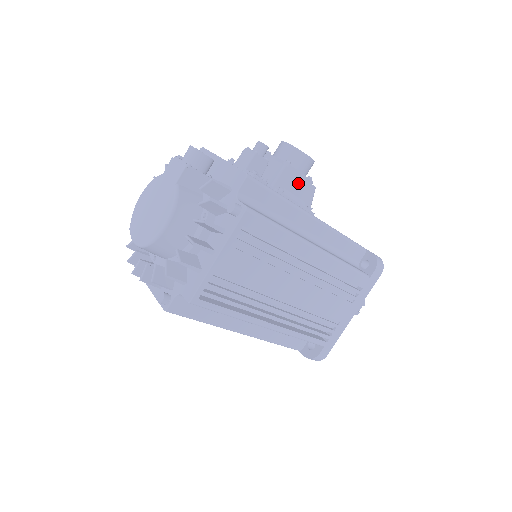
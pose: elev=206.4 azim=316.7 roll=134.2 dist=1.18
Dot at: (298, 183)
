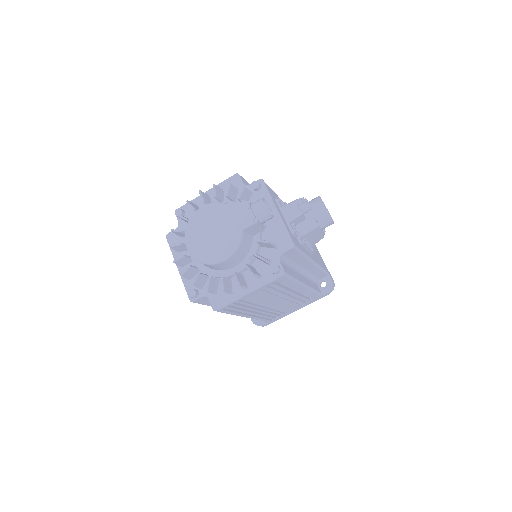
Dot at: (316, 235)
